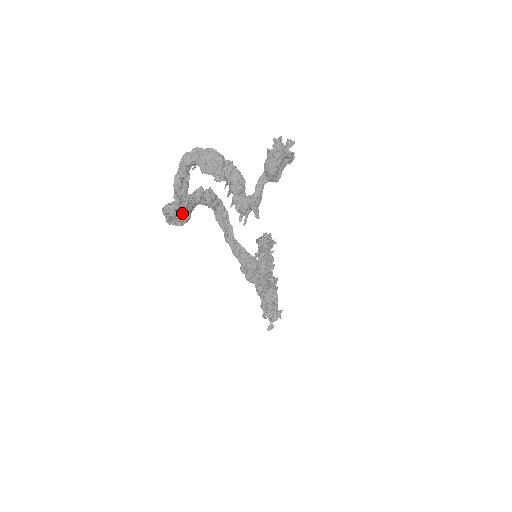
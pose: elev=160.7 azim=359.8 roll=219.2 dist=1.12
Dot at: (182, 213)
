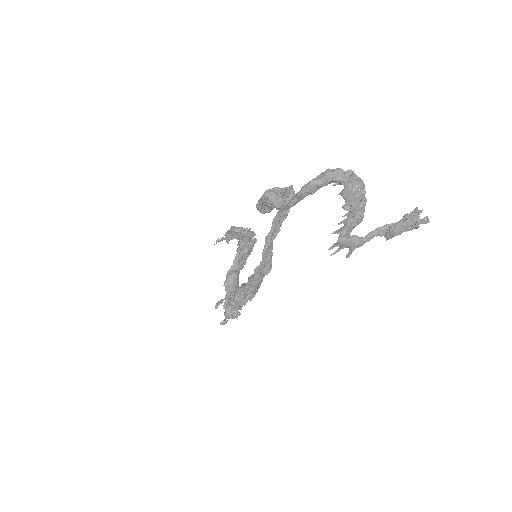
Dot at: (283, 209)
